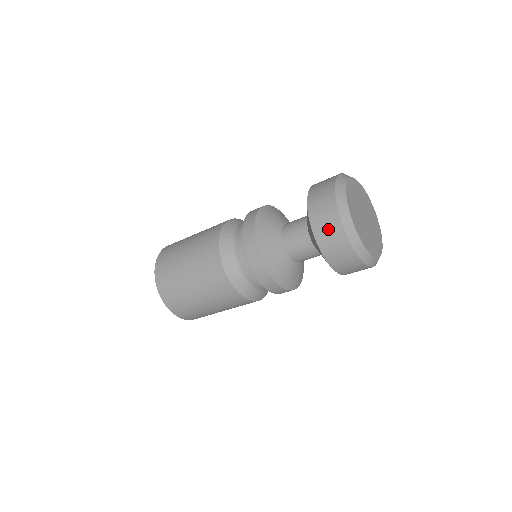
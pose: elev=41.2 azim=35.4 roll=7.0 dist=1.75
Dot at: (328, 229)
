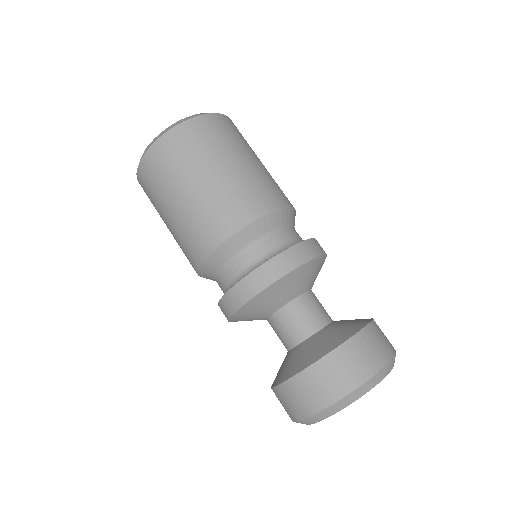
Dot at: (294, 402)
